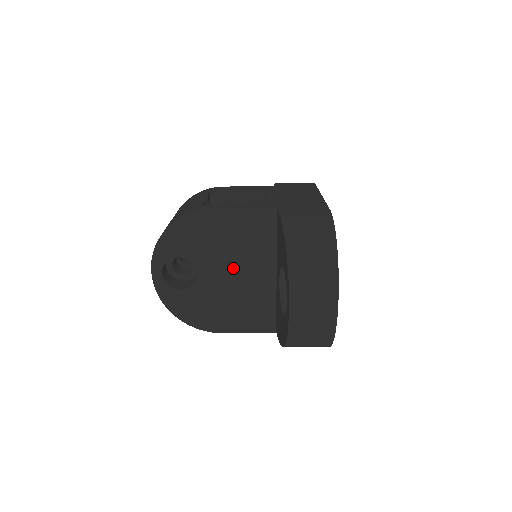
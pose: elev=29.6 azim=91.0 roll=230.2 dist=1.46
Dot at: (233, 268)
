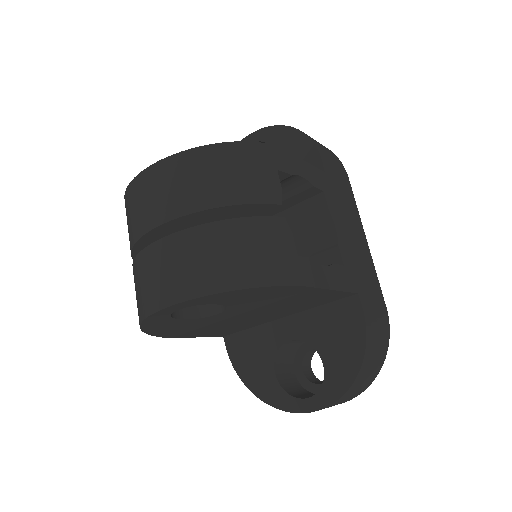
Dot at: (258, 314)
